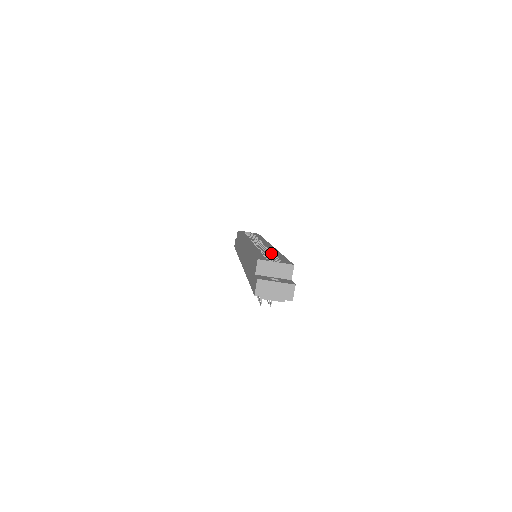
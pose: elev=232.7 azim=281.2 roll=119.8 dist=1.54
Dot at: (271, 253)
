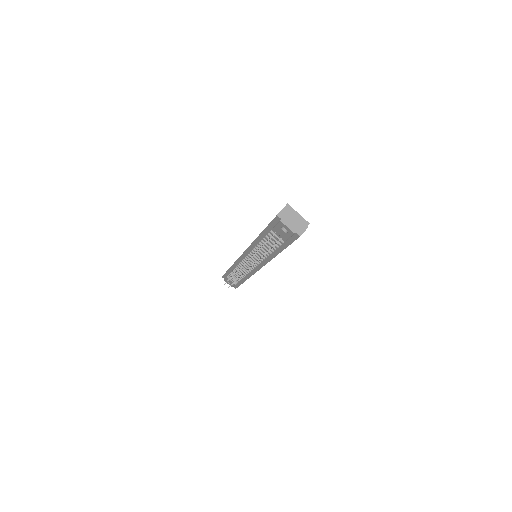
Dot at: occluded
